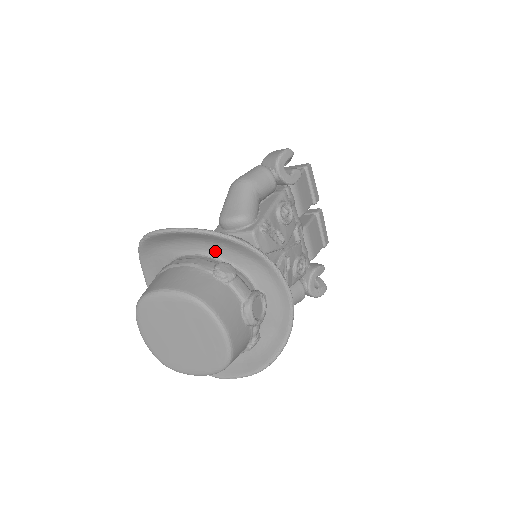
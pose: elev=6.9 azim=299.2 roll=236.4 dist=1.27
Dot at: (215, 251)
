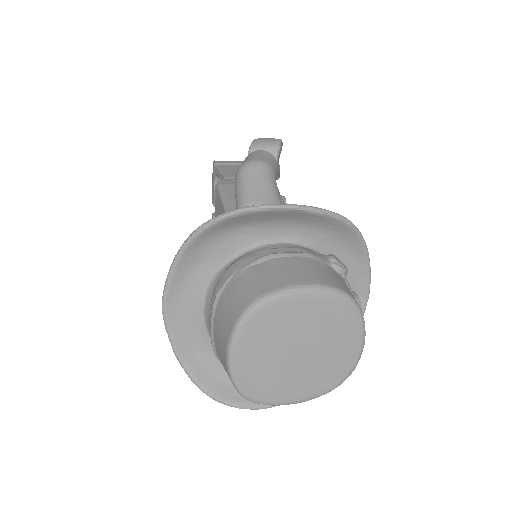
Dot at: (314, 240)
